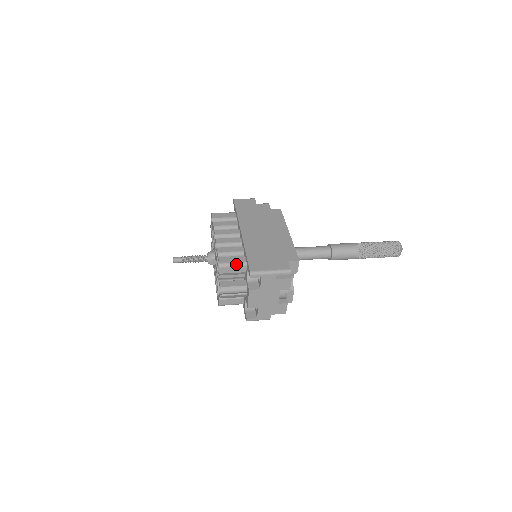
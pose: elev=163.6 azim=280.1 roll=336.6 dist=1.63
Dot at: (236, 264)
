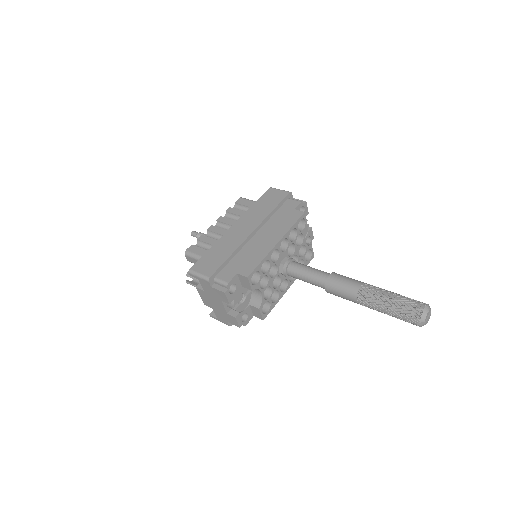
Dot at: (197, 257)
